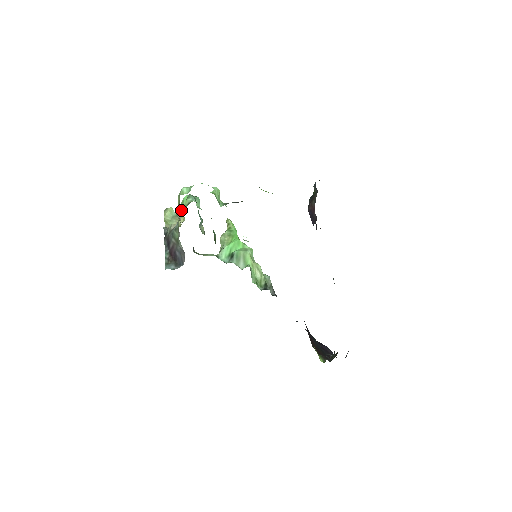
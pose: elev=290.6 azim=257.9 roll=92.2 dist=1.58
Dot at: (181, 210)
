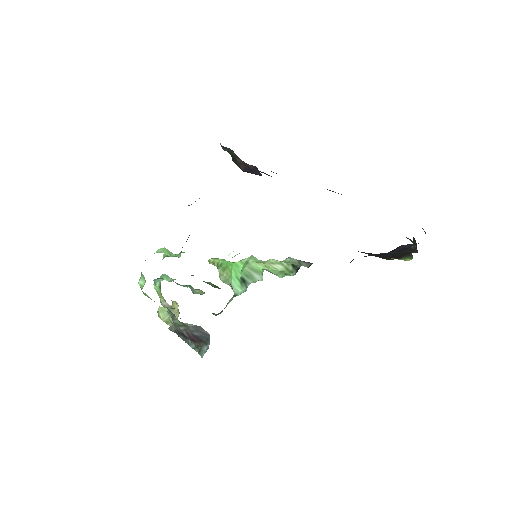
Dot at: (162, 300)
